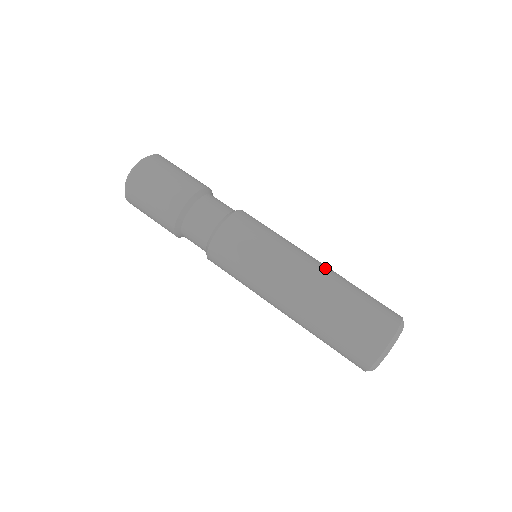
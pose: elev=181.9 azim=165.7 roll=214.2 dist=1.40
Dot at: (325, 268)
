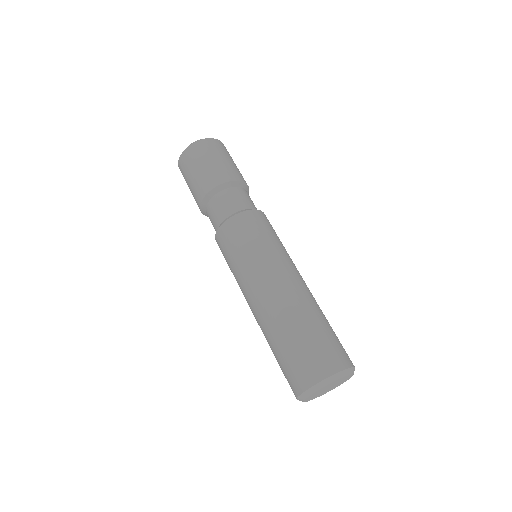
Dot at: (305, 290)
